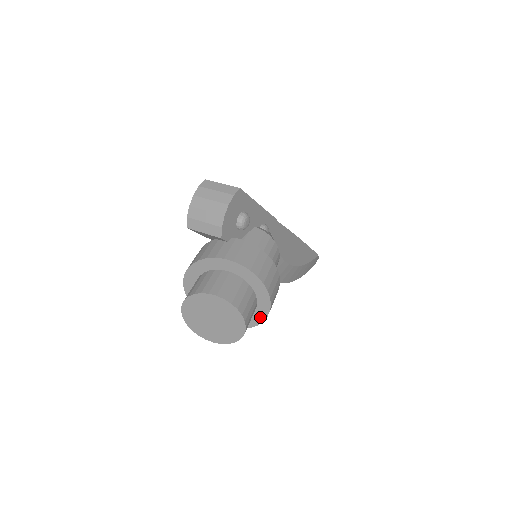
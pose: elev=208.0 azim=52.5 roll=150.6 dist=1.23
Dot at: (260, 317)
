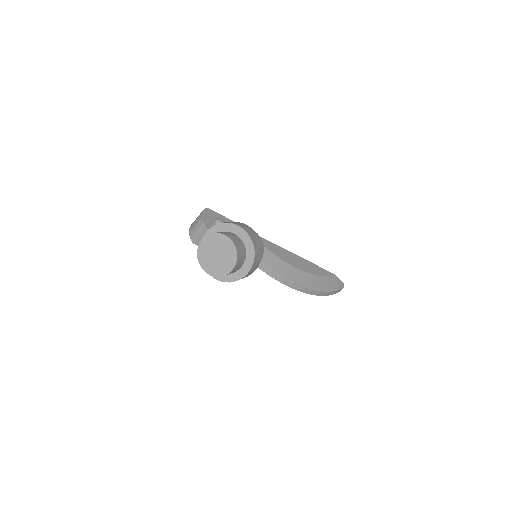
Dot at: (251, 249)
